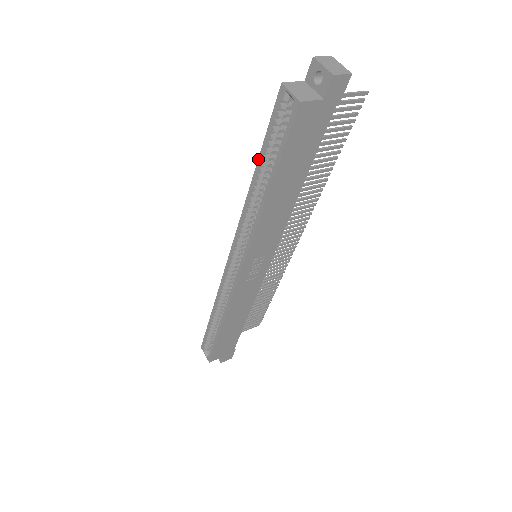
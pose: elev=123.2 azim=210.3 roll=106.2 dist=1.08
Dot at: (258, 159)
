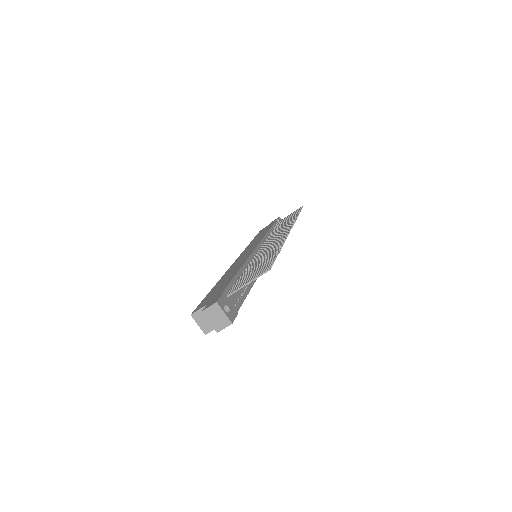
Dot at: (210, 291)
